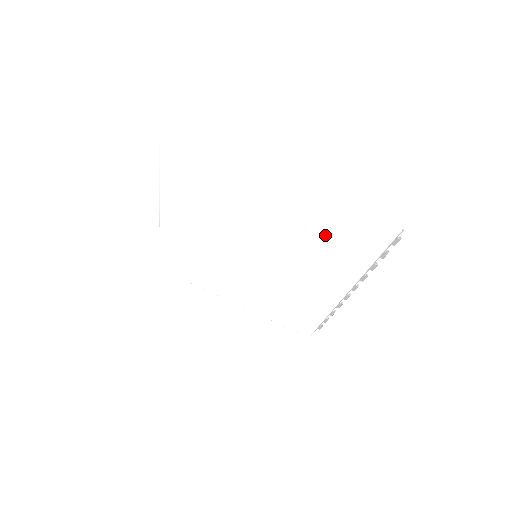
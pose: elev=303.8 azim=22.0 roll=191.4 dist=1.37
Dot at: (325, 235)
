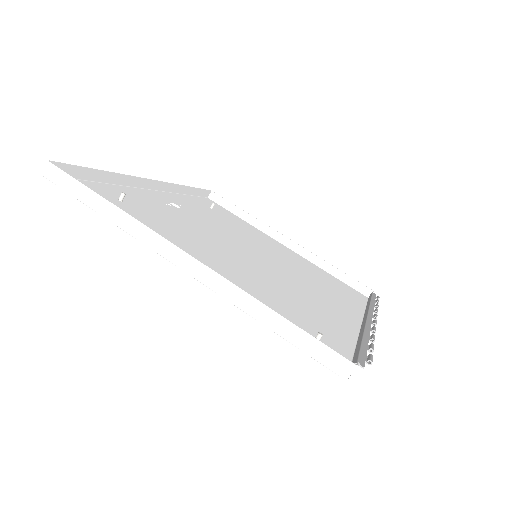
Dot at: (284, 310)
